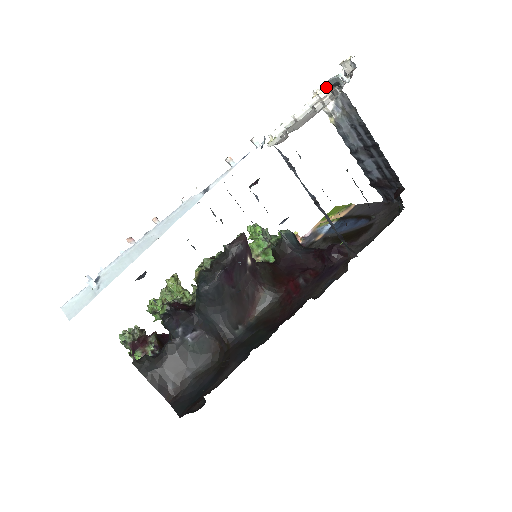
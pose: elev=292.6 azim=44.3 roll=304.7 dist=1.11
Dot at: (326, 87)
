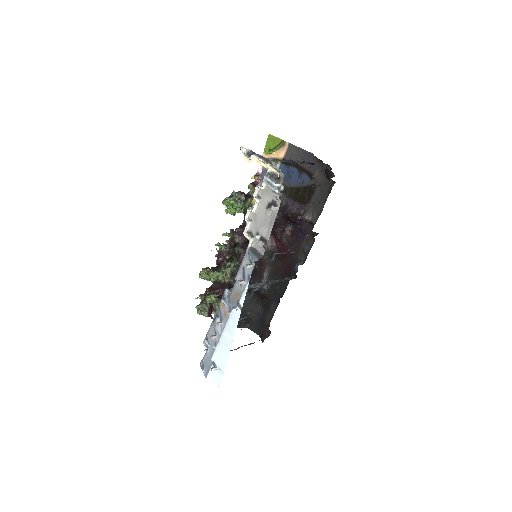
Dot at: (255, 157)
